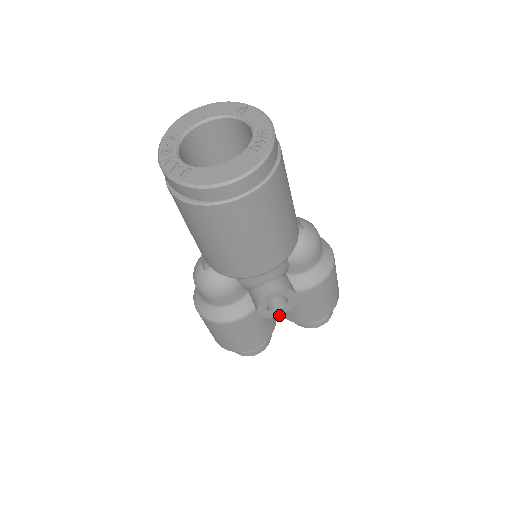
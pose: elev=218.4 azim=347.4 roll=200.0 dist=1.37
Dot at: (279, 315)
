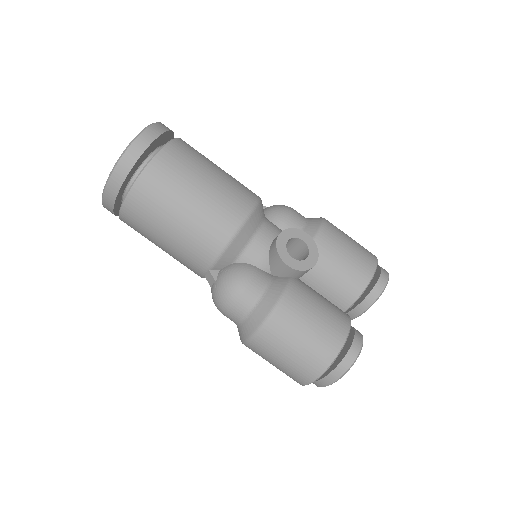
Dot at: (315, 264)
